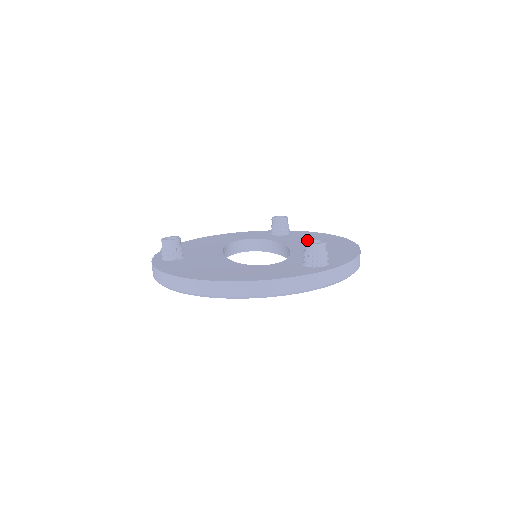
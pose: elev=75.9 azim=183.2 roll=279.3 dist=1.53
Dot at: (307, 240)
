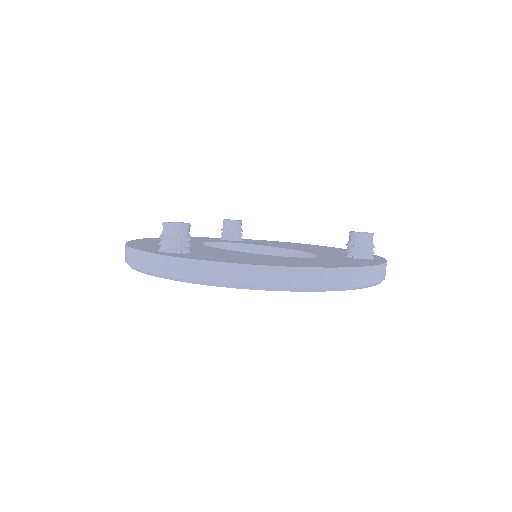
Dot at: (350, 231)
